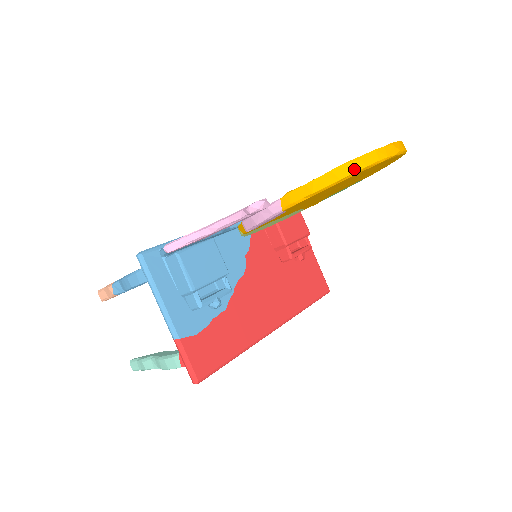
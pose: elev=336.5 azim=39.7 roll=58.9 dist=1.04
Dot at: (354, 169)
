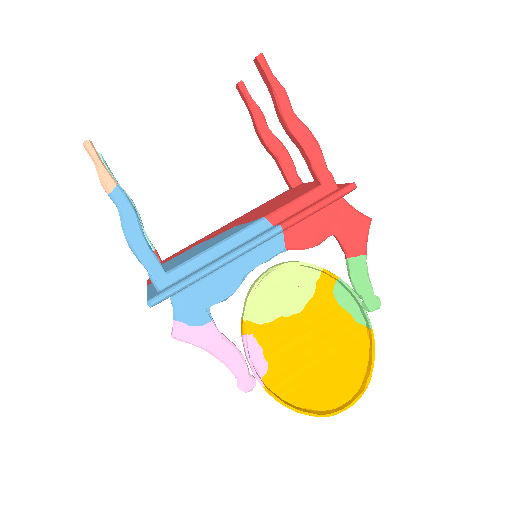
Dot at: (307, 413)
